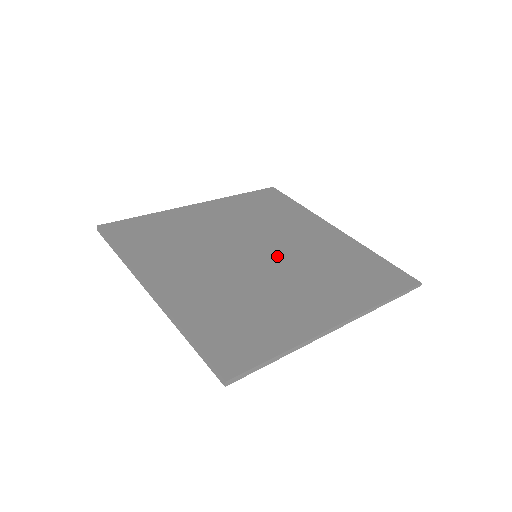
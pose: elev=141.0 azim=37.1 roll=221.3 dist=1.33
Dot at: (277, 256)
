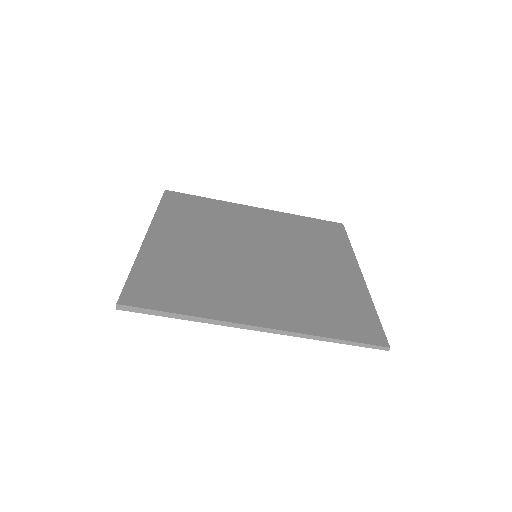
Dot at: (272, 263)
